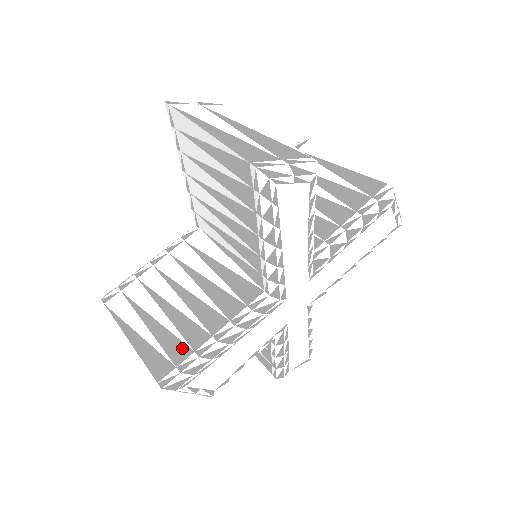
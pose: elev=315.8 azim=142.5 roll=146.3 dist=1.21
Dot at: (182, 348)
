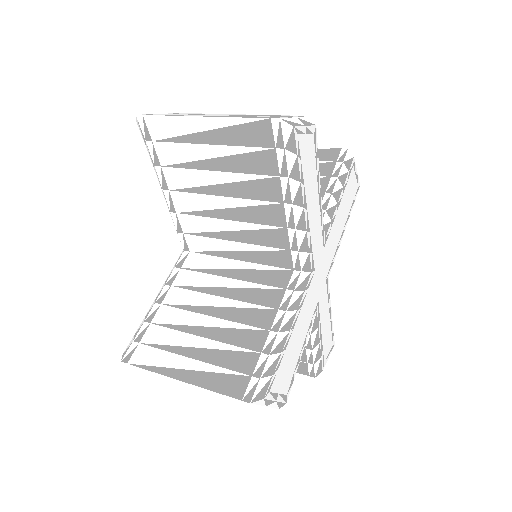
Dot at: (246, 357)
